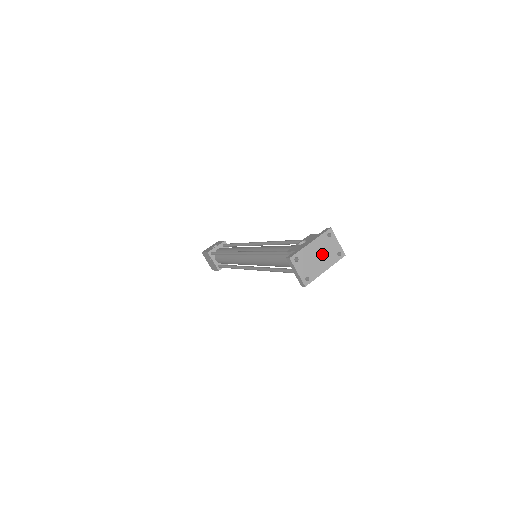
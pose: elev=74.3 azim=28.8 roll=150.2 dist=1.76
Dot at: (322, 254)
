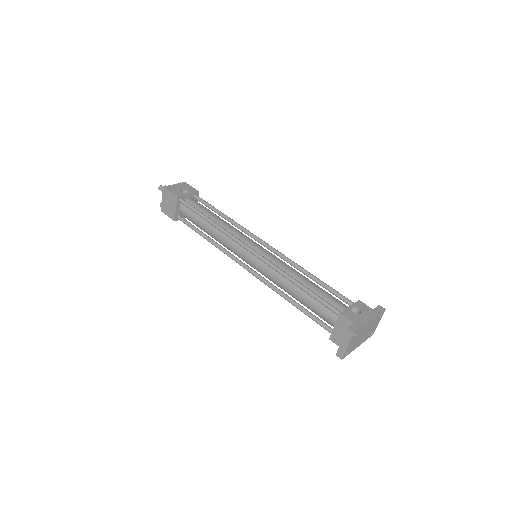
Dot at: (367, 332)
